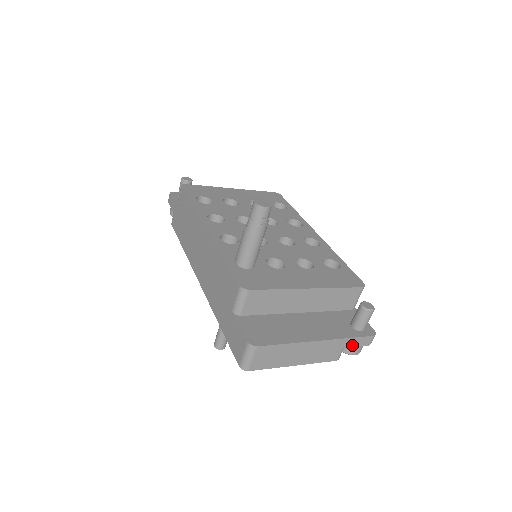
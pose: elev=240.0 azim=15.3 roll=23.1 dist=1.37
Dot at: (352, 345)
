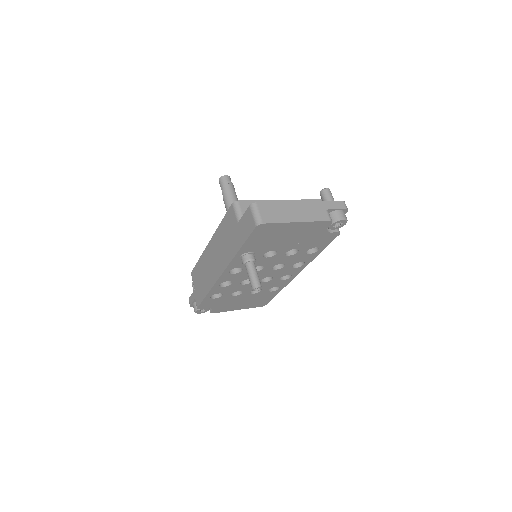
Dot at: (332, 208)
